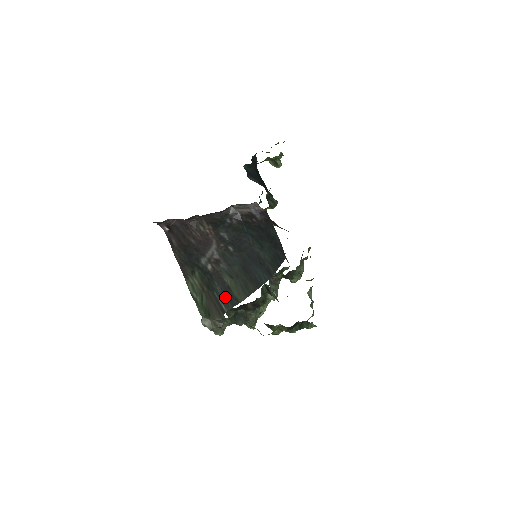
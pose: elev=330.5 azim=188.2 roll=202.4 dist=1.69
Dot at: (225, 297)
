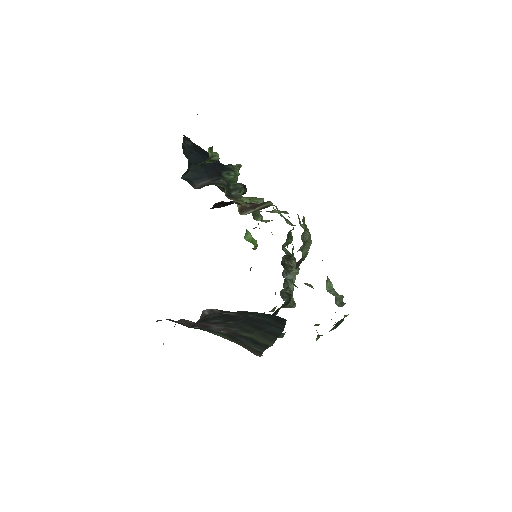
Dot at: (254, 344)
